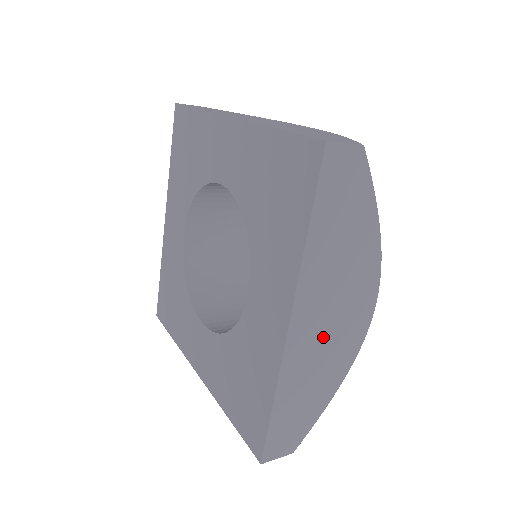
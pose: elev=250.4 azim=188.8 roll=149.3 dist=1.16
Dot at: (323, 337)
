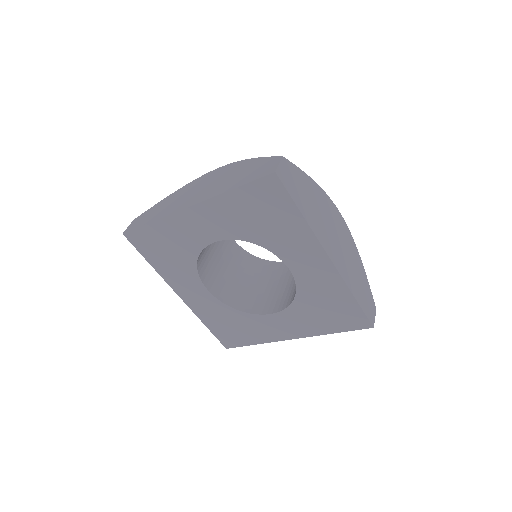
Dot at: (341, 249)
